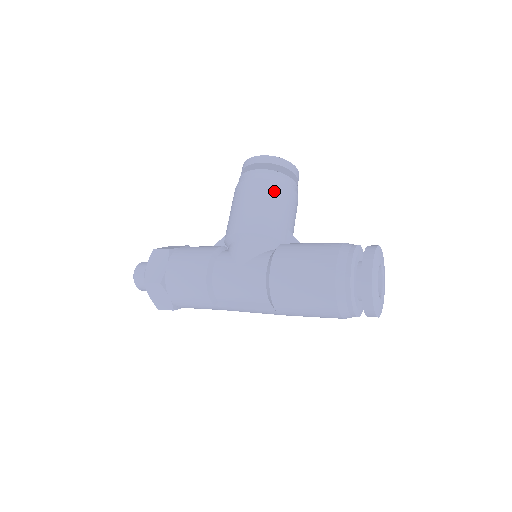
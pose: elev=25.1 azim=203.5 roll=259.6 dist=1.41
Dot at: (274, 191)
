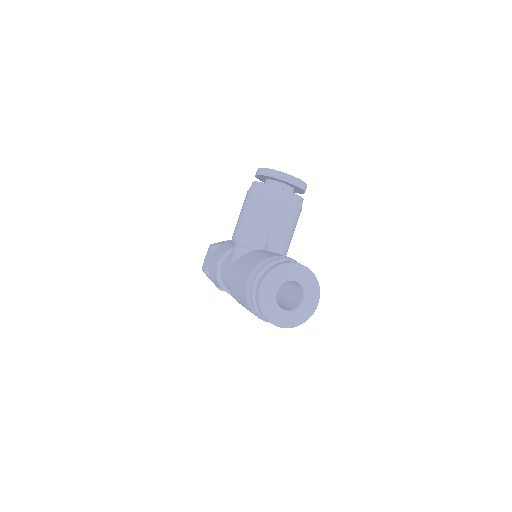
Dot at: (257, 202)
